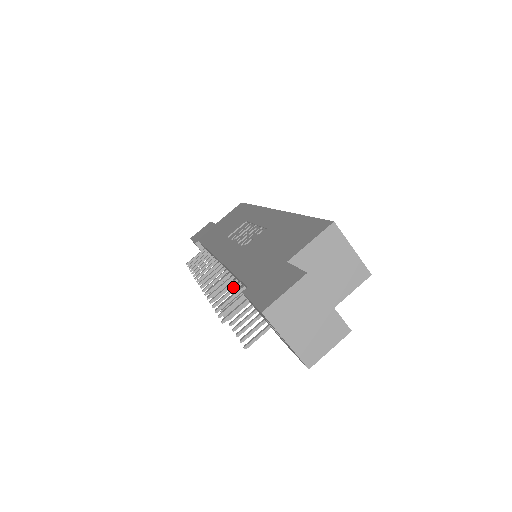
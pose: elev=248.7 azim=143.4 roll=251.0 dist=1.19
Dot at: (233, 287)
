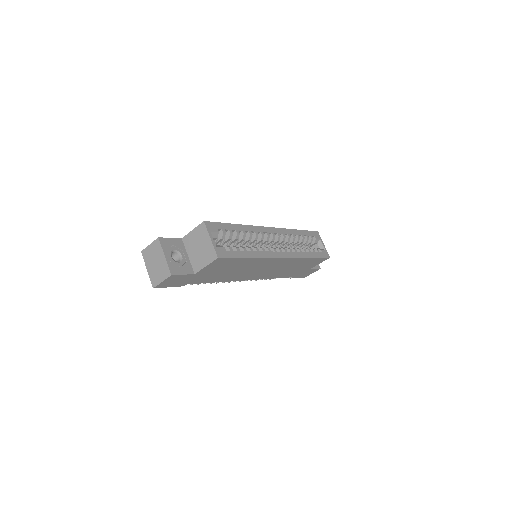
Dot at: occluded
